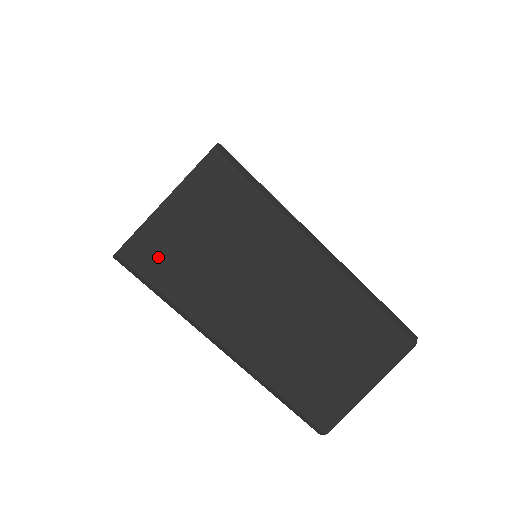
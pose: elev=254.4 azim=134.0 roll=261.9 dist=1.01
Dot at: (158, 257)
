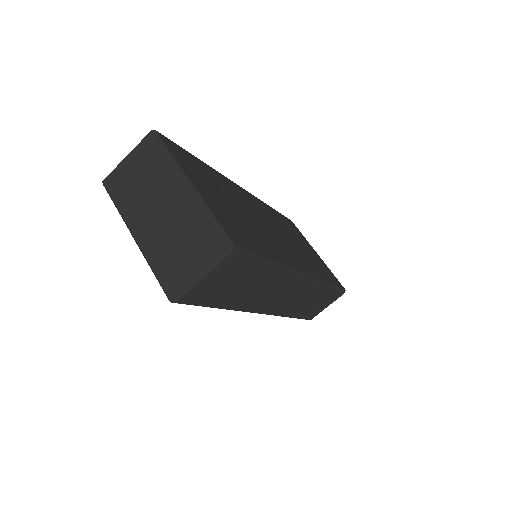
Dot at: (118, 184)
